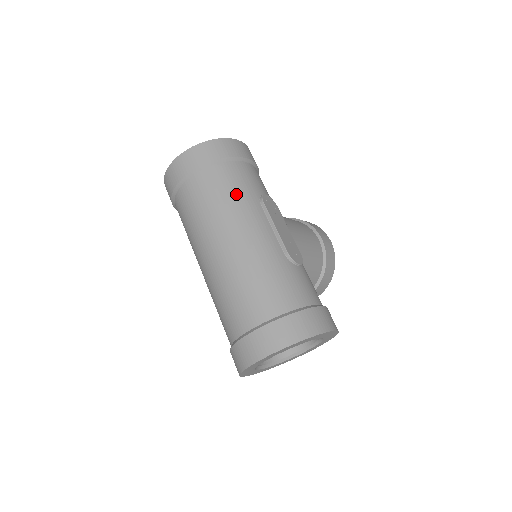
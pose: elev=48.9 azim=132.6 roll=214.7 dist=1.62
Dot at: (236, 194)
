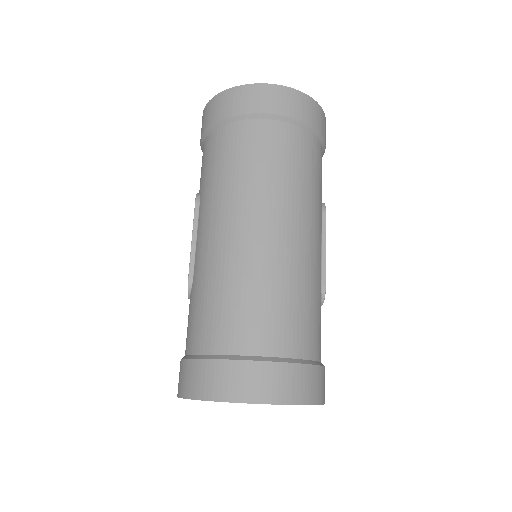
Dot at: (313, 182)
